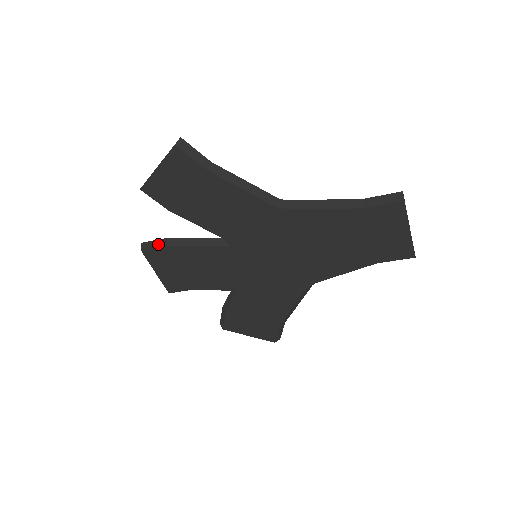
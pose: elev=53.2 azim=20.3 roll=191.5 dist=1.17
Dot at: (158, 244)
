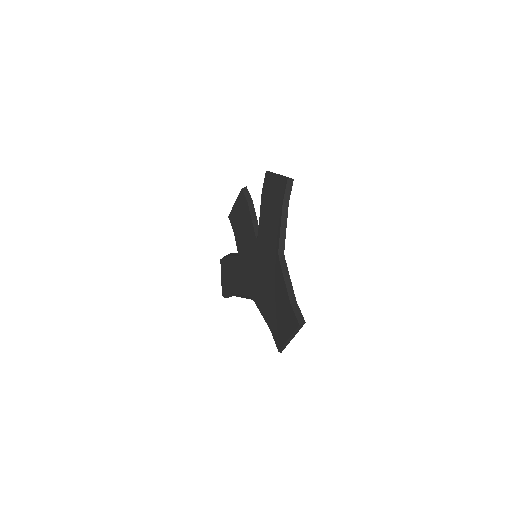
Dot at: (248, 196)
